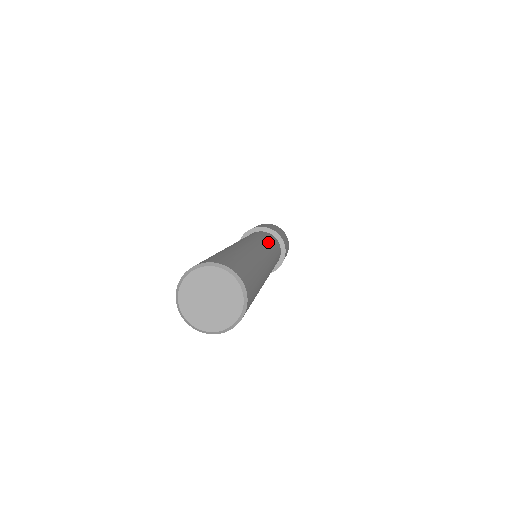
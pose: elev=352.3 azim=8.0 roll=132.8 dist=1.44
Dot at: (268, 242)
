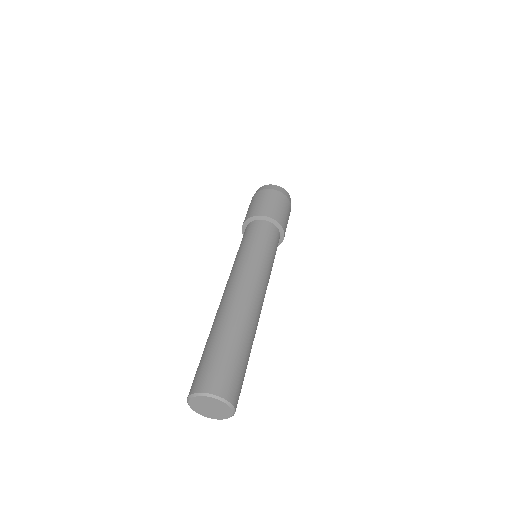
Dot at: occluded
